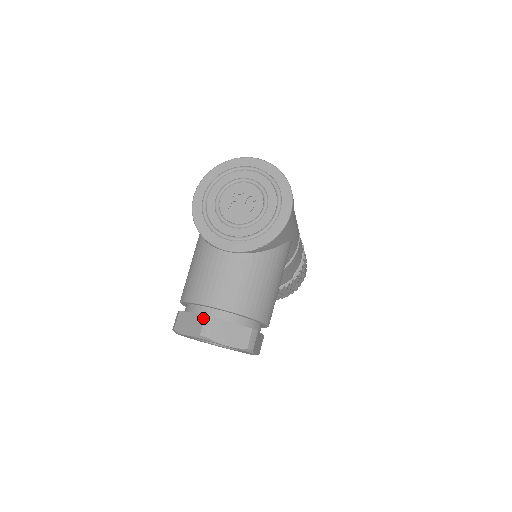
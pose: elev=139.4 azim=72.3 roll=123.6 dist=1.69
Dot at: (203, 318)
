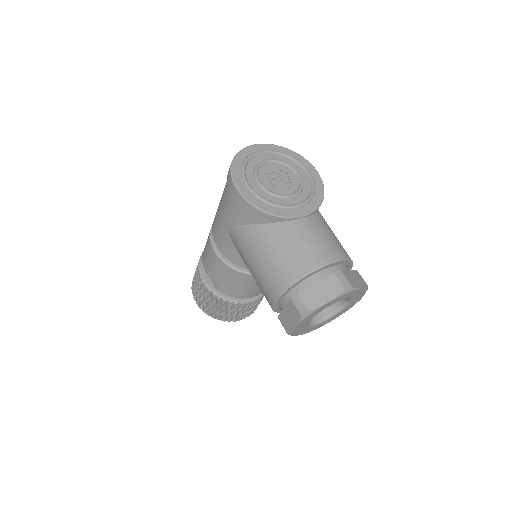
Dot at: (334, 276)
